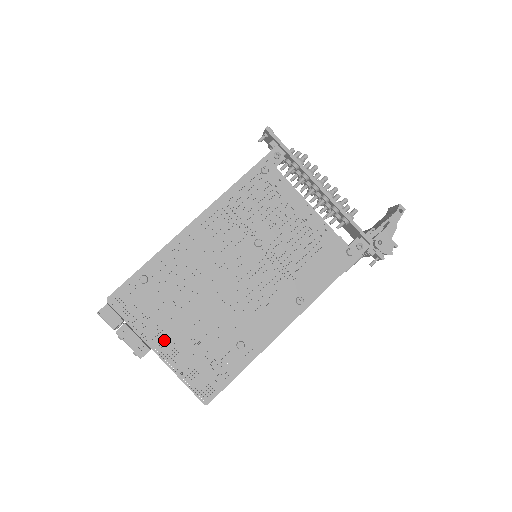
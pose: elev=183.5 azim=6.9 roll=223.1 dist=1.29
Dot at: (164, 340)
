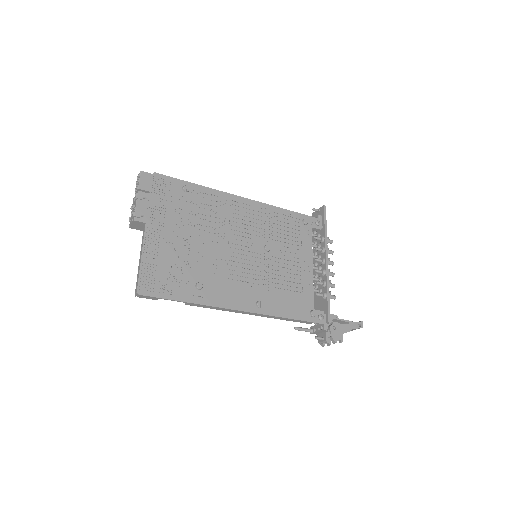
Dot at: (159, 229)
